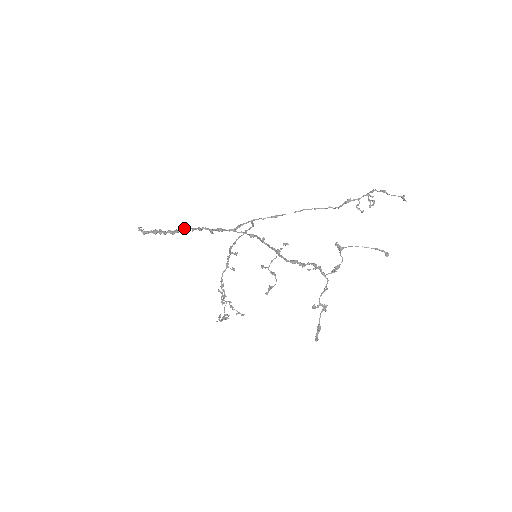
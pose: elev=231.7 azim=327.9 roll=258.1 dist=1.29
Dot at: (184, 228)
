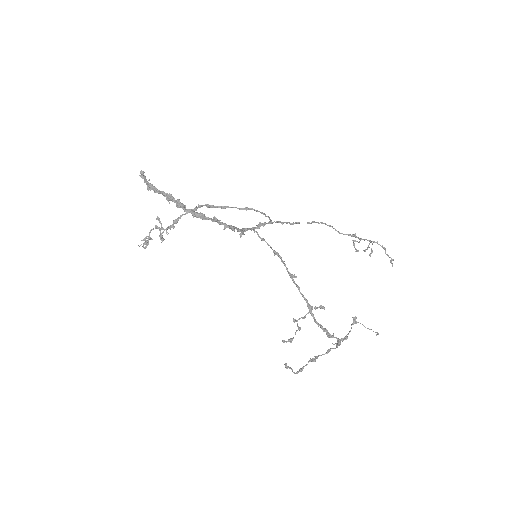
Dot at: (215, 220)
